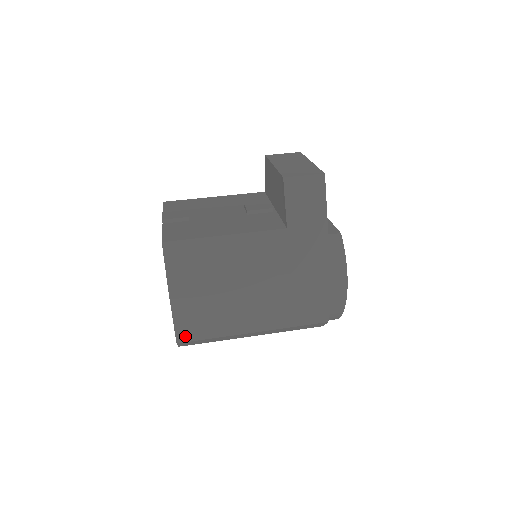
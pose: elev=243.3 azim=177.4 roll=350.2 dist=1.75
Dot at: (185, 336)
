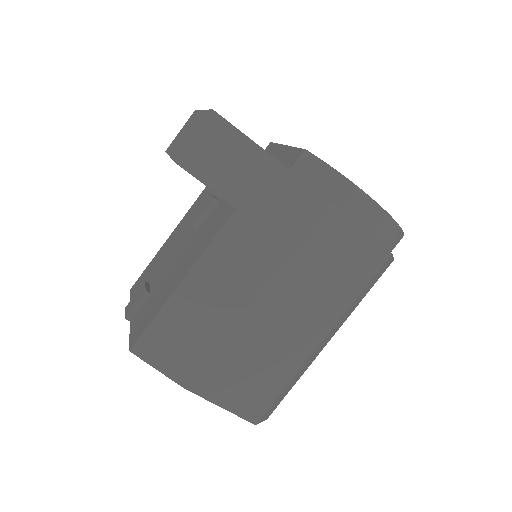
Dot at: (255, 411)
